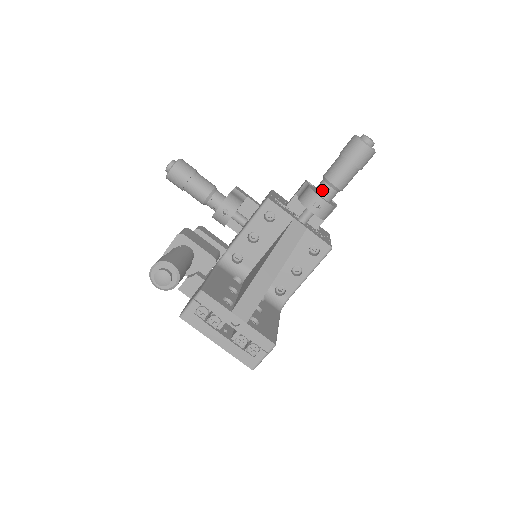
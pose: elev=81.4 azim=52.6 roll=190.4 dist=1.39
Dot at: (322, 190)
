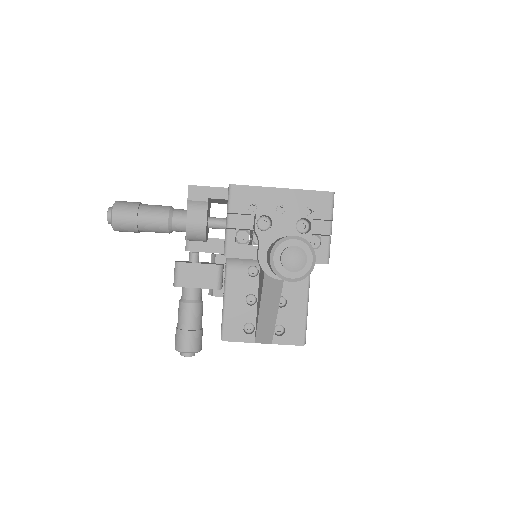
Dot at: occluded
